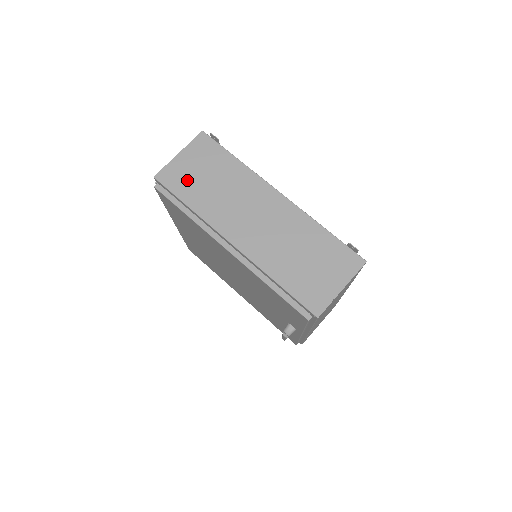
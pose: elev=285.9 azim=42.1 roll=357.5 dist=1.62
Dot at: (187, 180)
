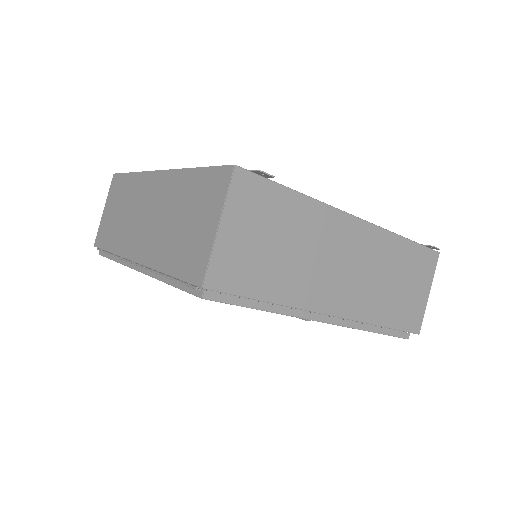
Dot at: (252, 264)
